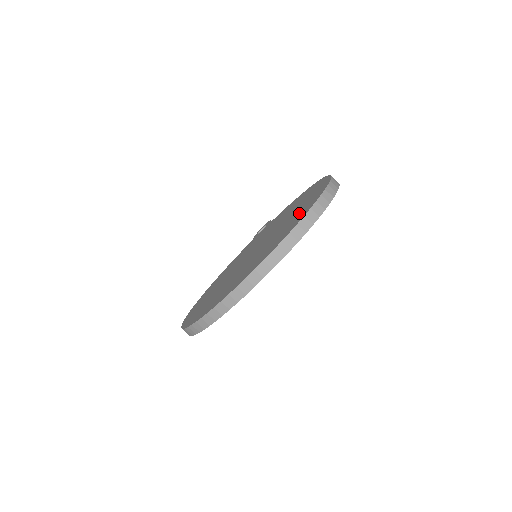
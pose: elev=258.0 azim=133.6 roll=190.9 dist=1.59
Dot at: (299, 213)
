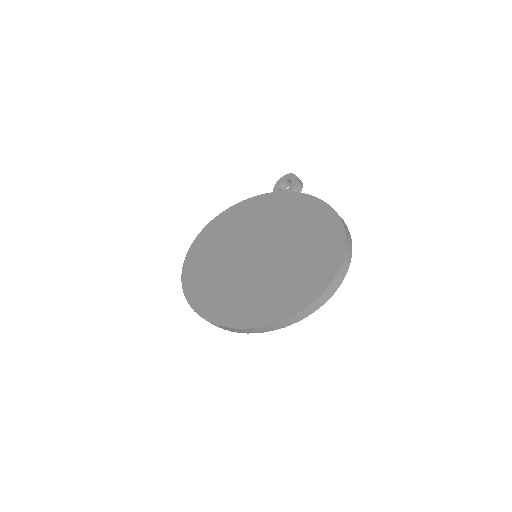
Dot at: (292, 289)
